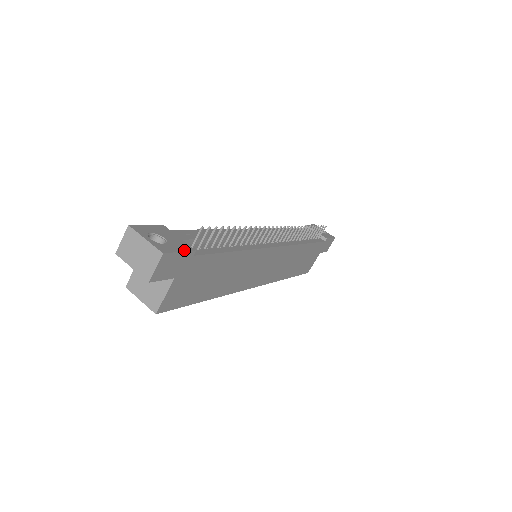
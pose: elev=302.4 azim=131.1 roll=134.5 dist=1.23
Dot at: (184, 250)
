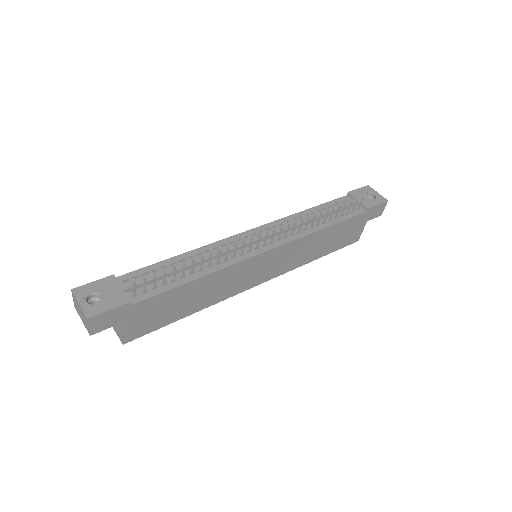
Dot at: (115, 306)
